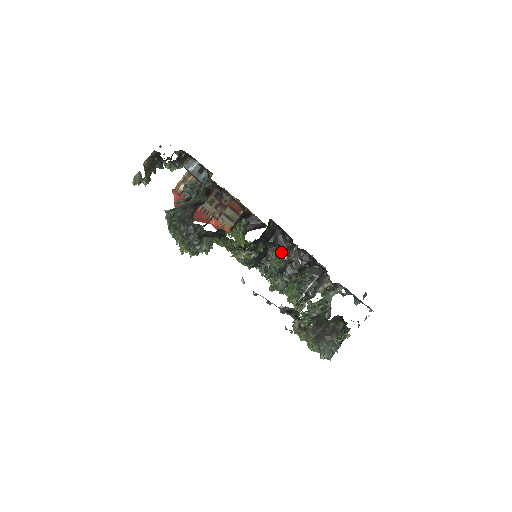
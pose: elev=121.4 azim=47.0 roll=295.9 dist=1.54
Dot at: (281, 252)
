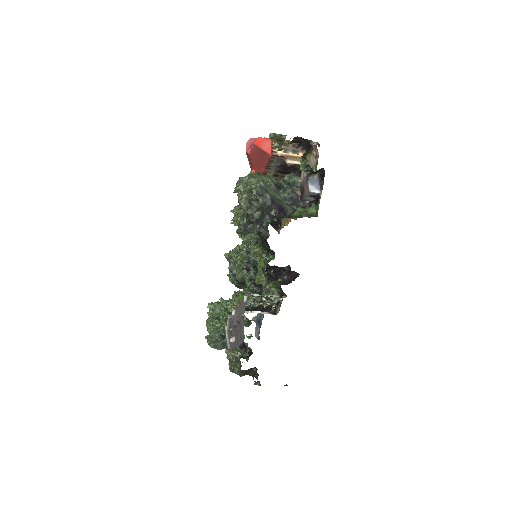
Dot at: occluded
